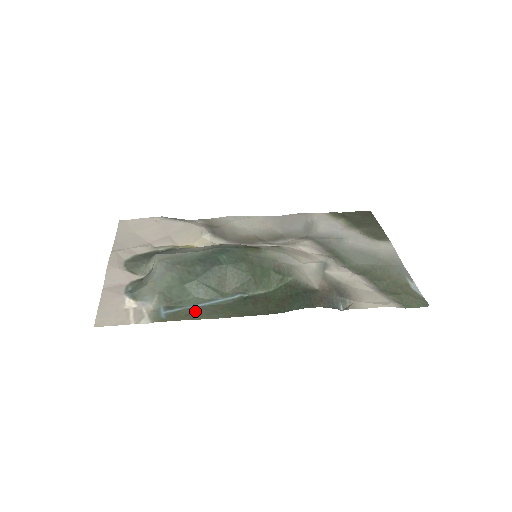
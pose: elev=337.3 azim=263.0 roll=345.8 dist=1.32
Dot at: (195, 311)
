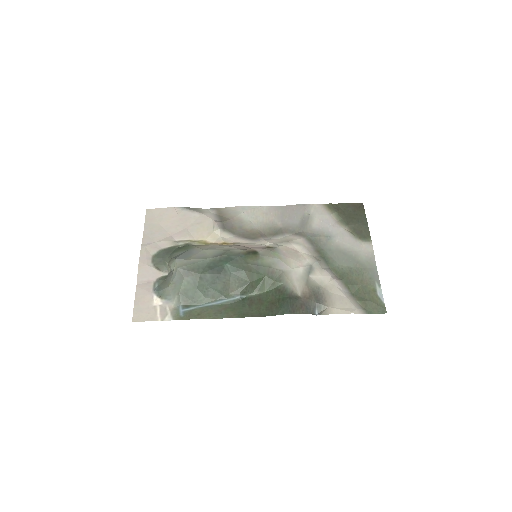
Dot at: (205, 311)
